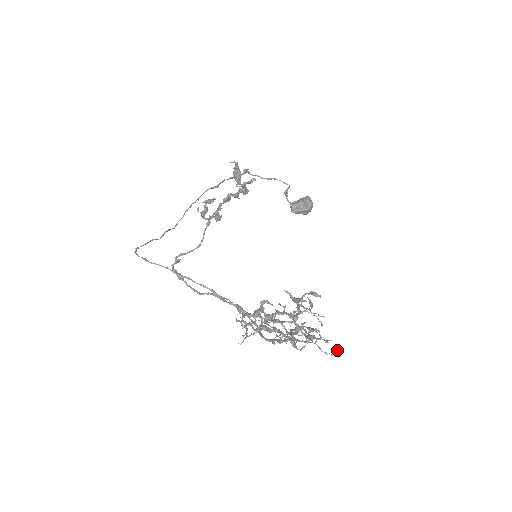
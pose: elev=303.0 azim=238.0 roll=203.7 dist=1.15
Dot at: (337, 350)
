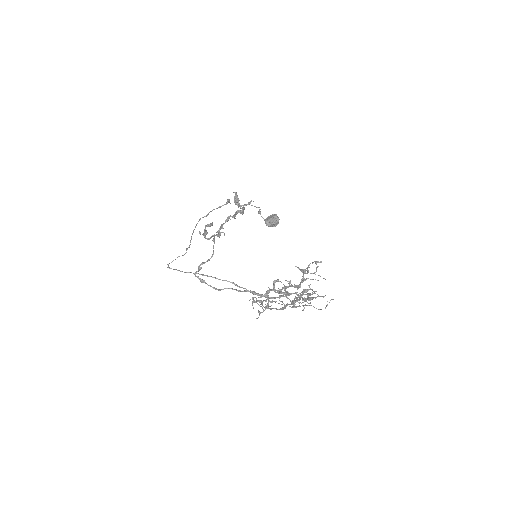
Dot at: occluded
